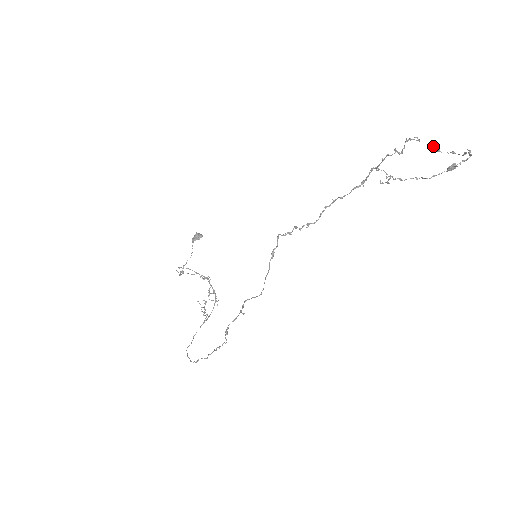
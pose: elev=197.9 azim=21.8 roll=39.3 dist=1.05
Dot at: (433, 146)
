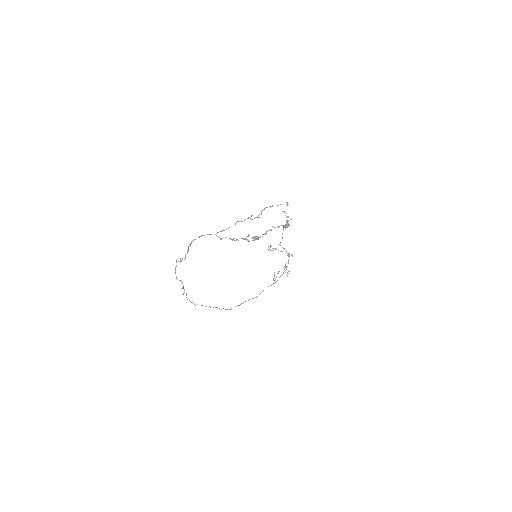
Dot at: occluded
